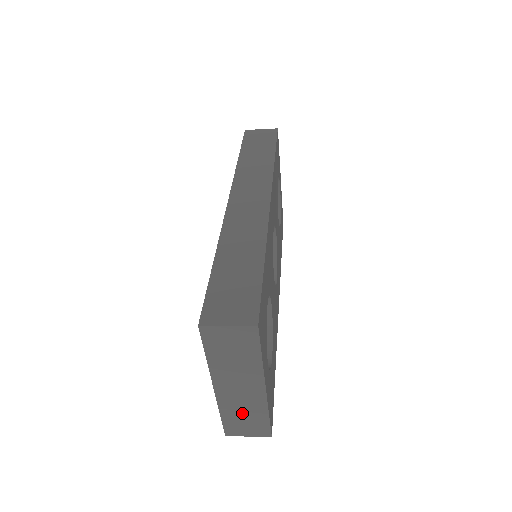
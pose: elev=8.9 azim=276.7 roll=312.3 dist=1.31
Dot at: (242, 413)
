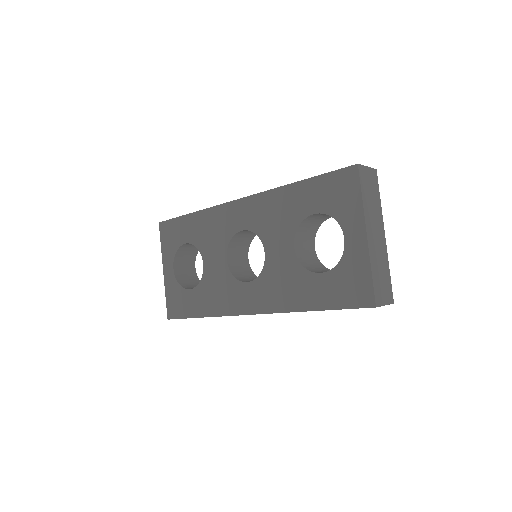
Dot at: (380, 269)
